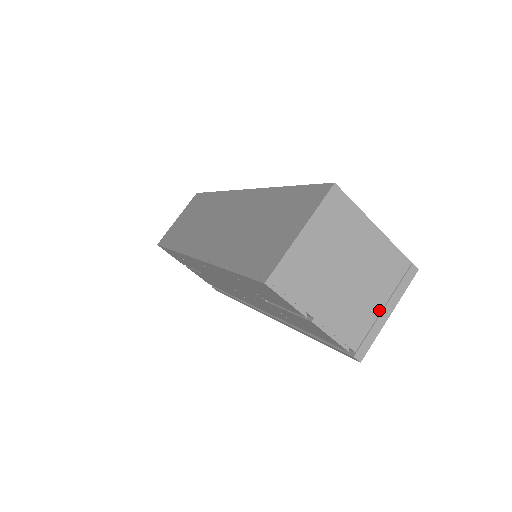
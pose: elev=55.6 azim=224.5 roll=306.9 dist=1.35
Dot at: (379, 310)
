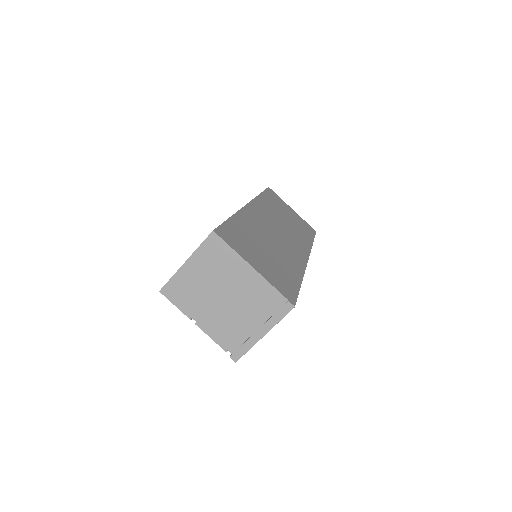
Dot at: (254, 329)
